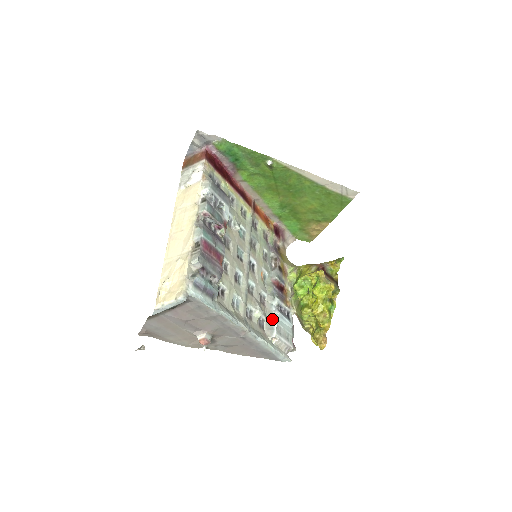
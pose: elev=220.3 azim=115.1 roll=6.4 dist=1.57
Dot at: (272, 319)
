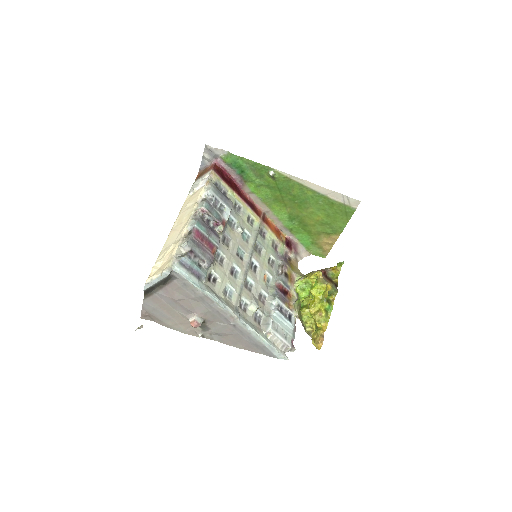
Dot at: (269, 316)
